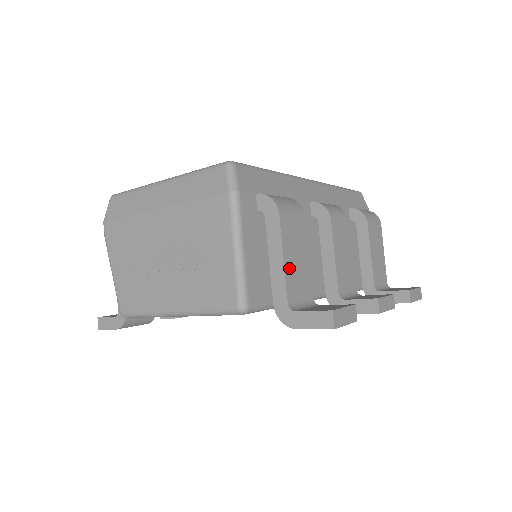
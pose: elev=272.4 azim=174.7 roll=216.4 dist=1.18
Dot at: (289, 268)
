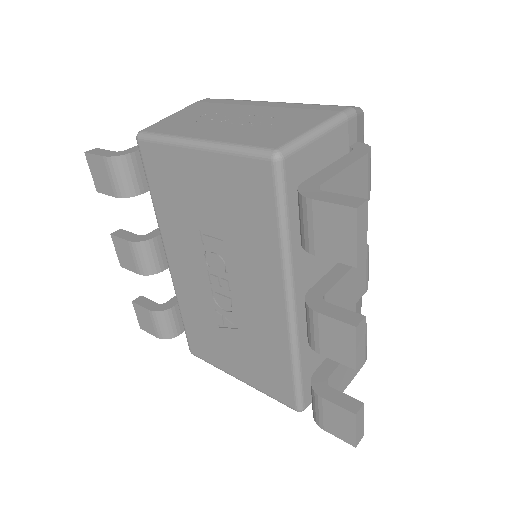
Dot at: (340, 181)
